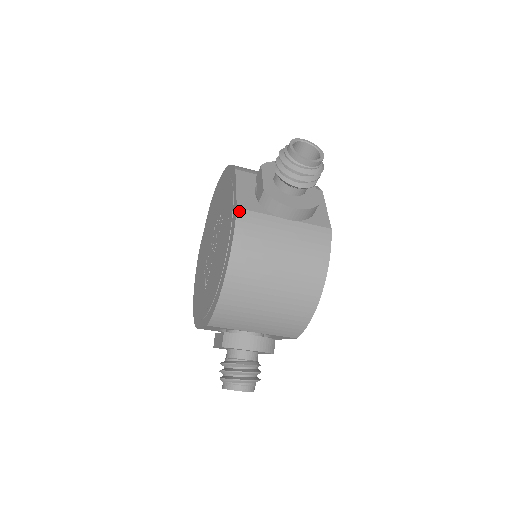
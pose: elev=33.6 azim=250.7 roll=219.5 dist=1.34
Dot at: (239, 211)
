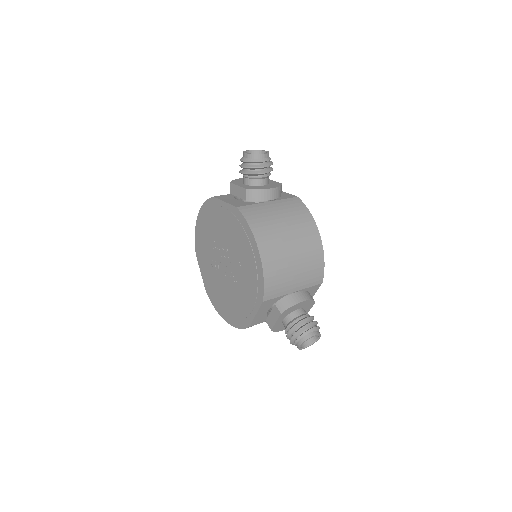
Dot at: occluded
